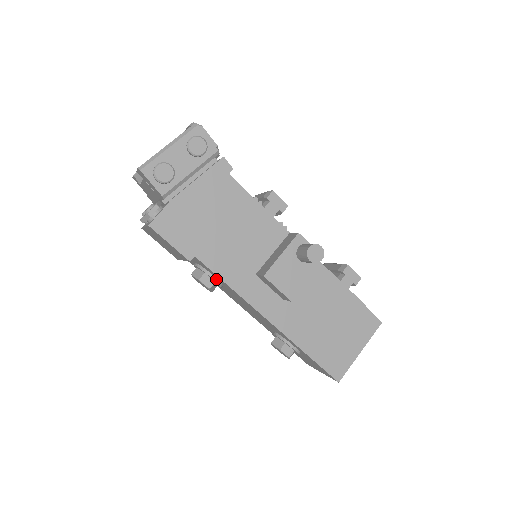
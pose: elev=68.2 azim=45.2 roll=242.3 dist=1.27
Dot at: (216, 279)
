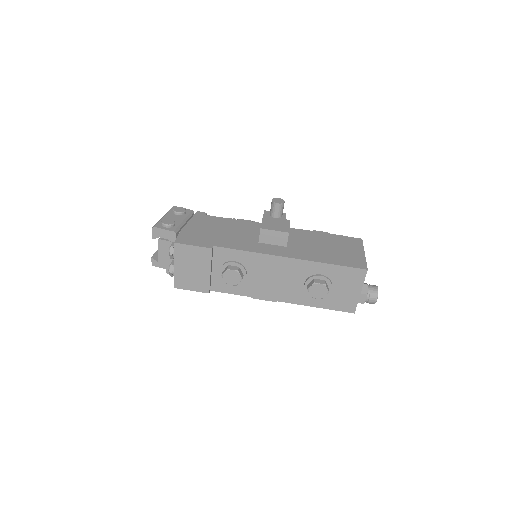
Dot at: (238, 263)
